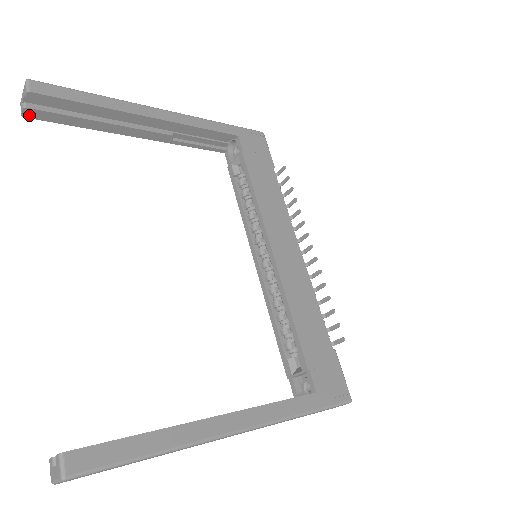
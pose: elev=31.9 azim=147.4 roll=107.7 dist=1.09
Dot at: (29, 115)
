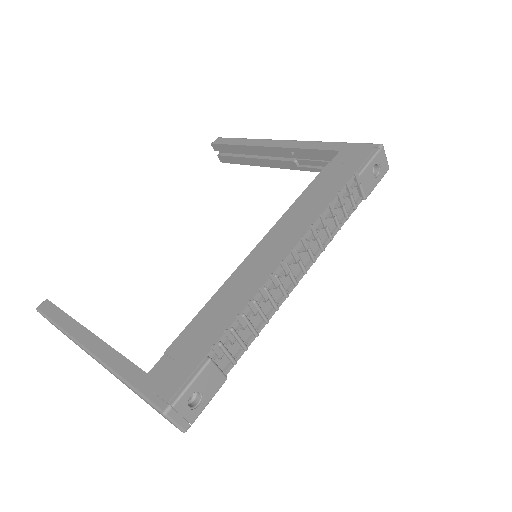
Dot at: (223, 160)
